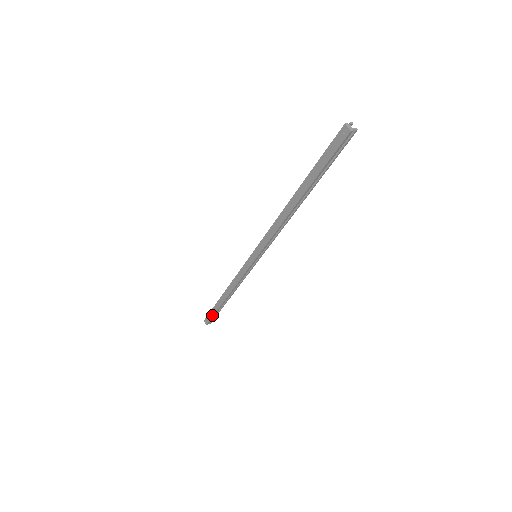
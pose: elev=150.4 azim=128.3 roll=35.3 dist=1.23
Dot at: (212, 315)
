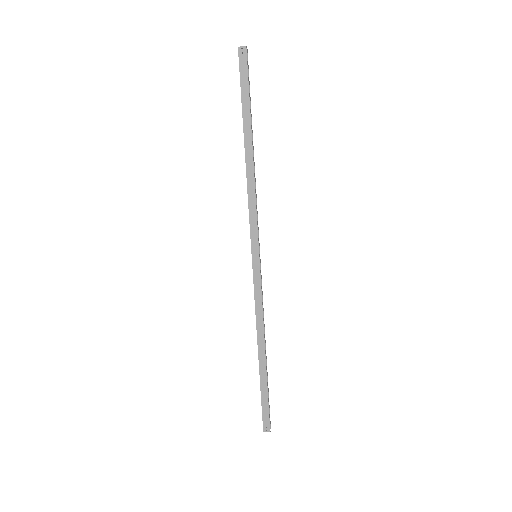
Dot at: (266, 404)
